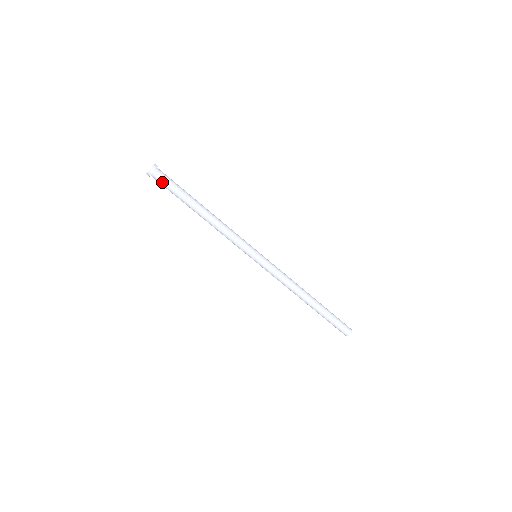
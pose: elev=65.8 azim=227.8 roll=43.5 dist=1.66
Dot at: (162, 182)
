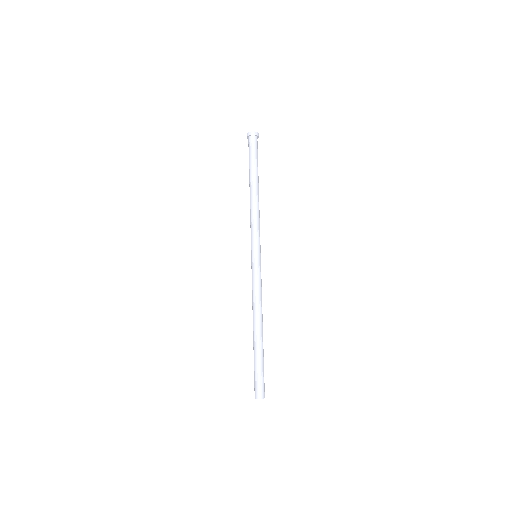
Dot at: (251, 146)
